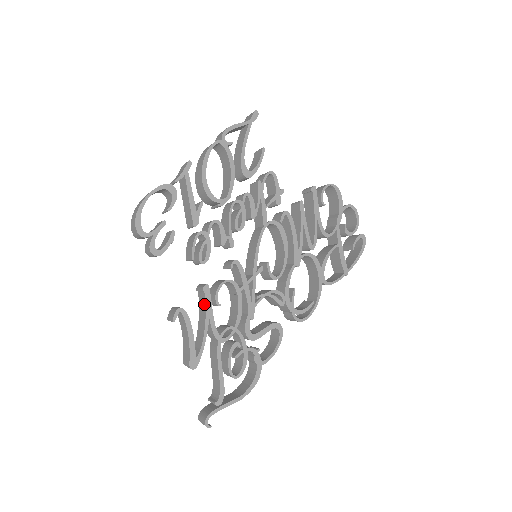
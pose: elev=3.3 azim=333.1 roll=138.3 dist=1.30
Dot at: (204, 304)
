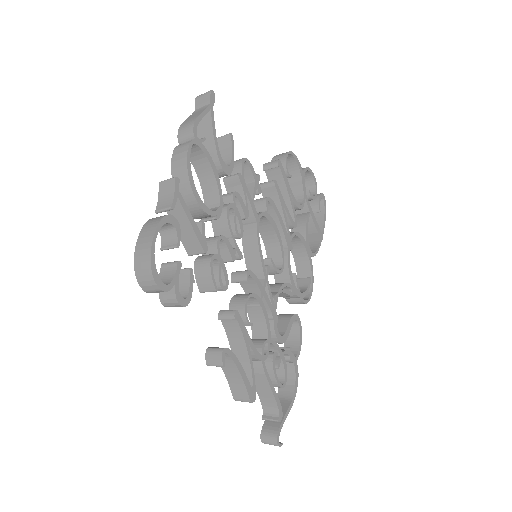
Dot at: (238, 331)
